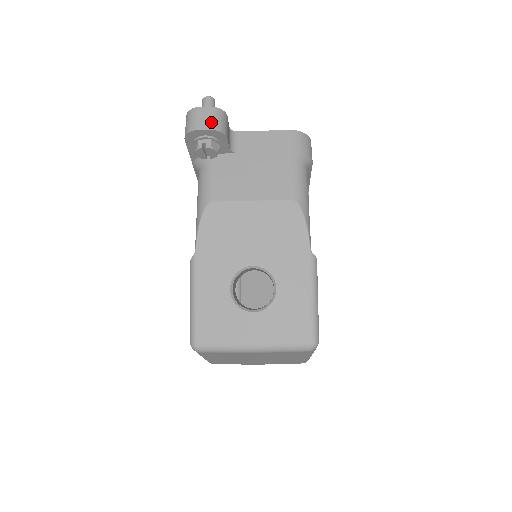
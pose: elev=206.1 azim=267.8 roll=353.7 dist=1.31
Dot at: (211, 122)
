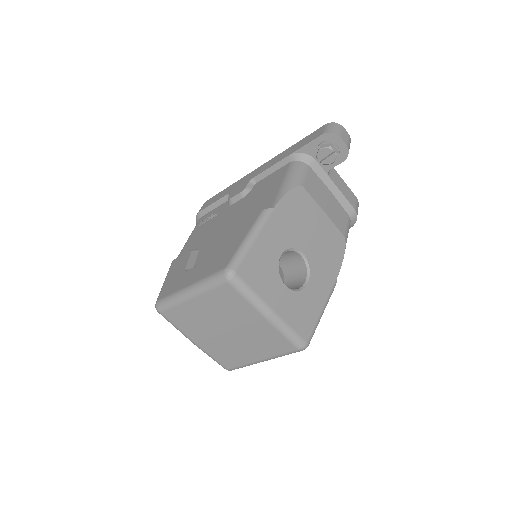
Dot at: (348, 143)
